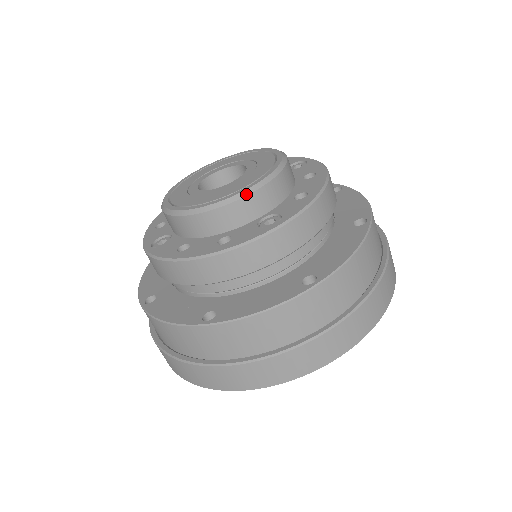
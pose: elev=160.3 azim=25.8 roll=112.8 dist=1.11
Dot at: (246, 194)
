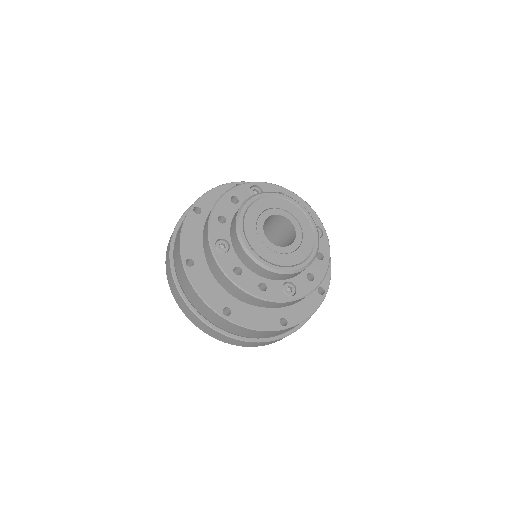
Dot at: (290, 273)
